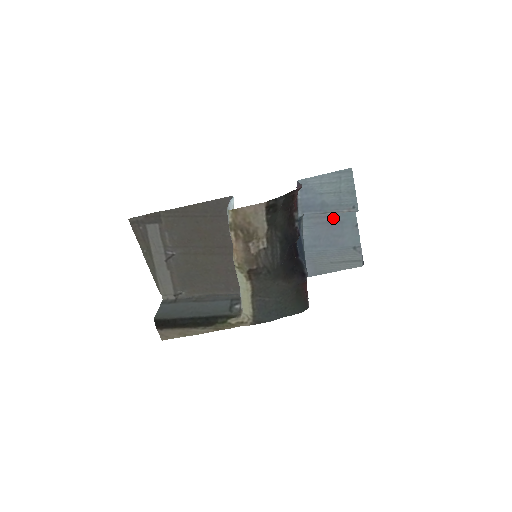
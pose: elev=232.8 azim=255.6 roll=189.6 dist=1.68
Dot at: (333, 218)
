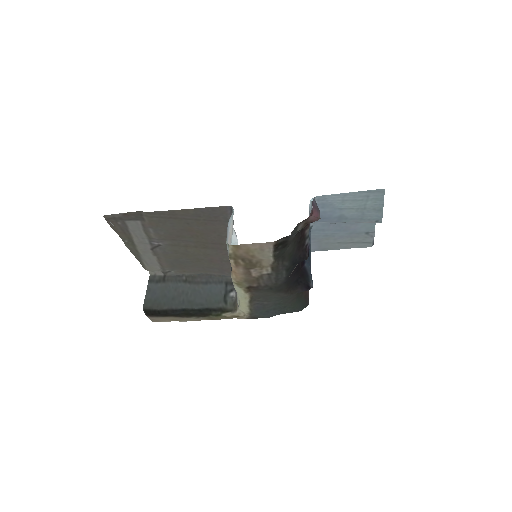
Dot at: occluded
